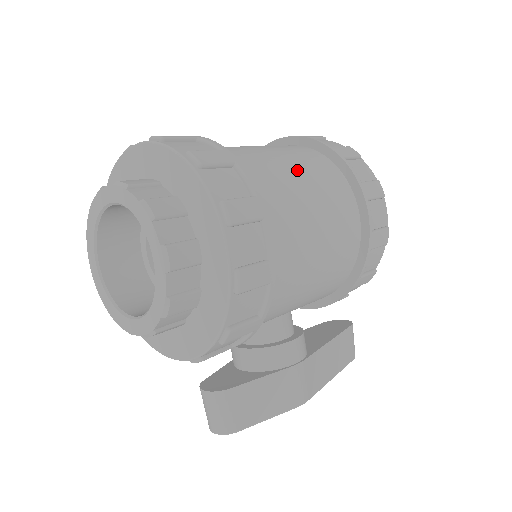
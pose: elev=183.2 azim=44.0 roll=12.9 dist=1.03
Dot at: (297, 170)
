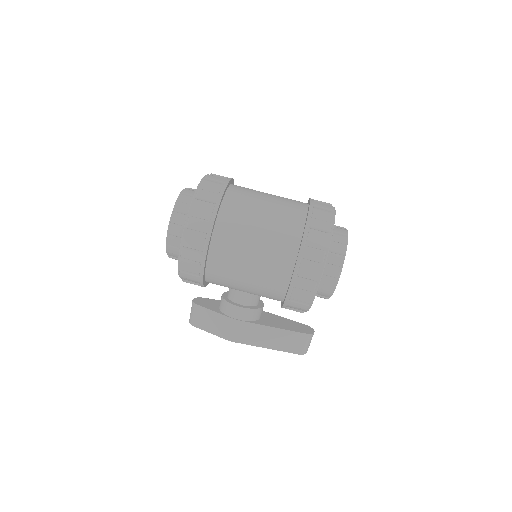
Dot at: (264, 220)
